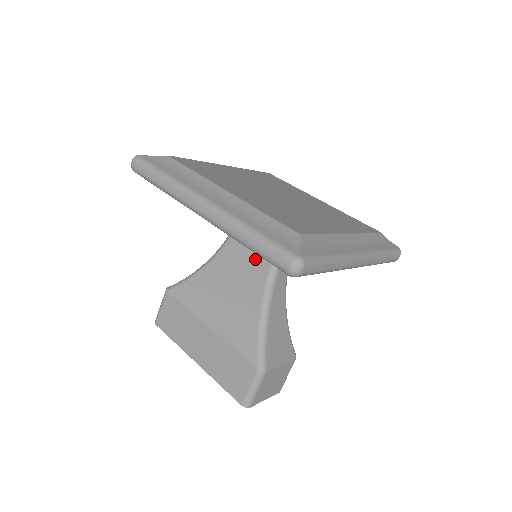
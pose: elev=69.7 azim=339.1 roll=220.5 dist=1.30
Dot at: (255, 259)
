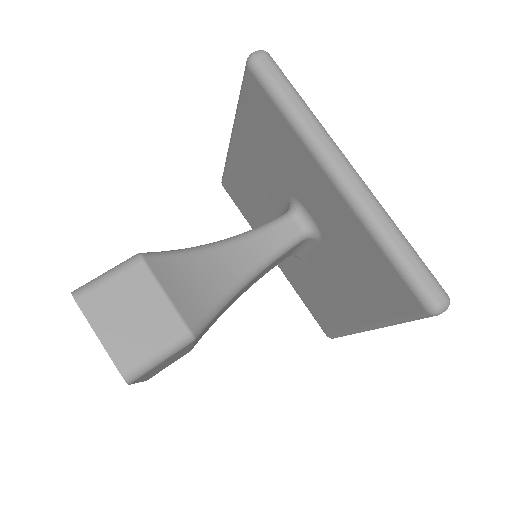
Dot at: occluded
